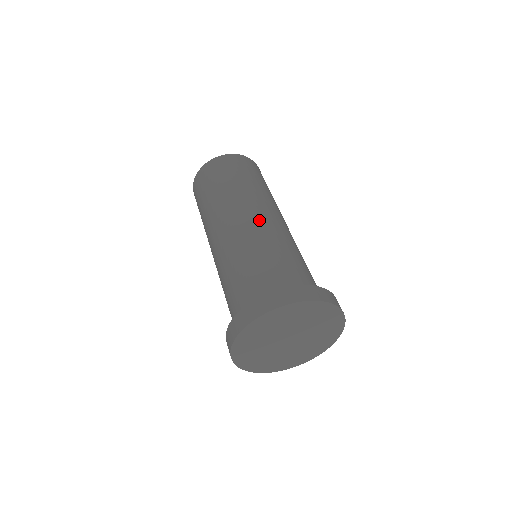
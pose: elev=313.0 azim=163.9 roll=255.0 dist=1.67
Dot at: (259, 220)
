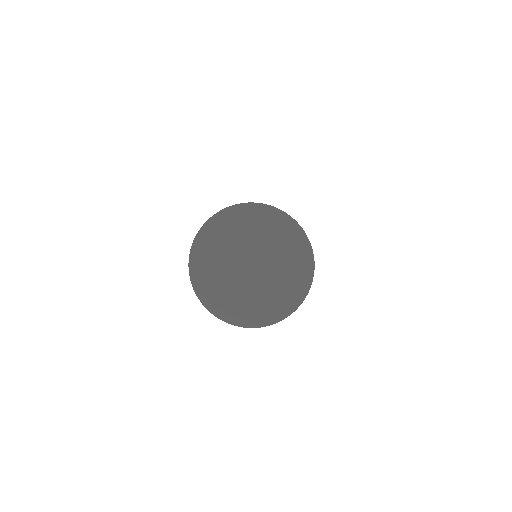
Dot at: occluded
